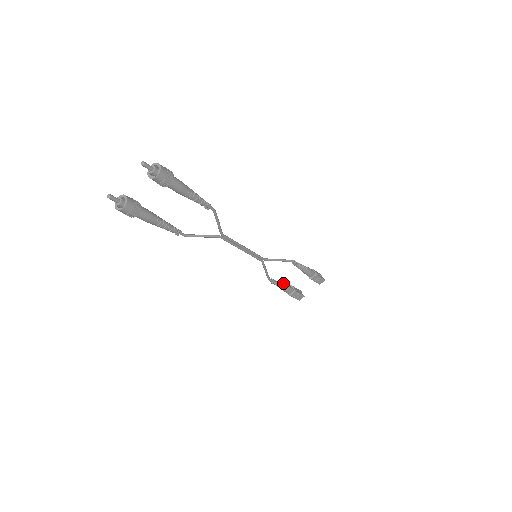
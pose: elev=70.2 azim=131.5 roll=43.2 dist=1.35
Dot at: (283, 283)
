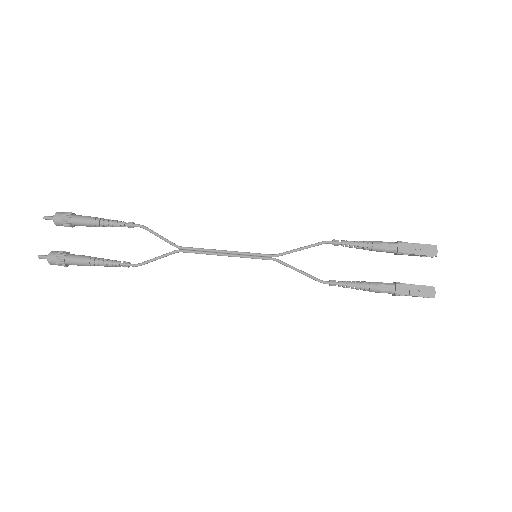
Dot at: (362, 282)
